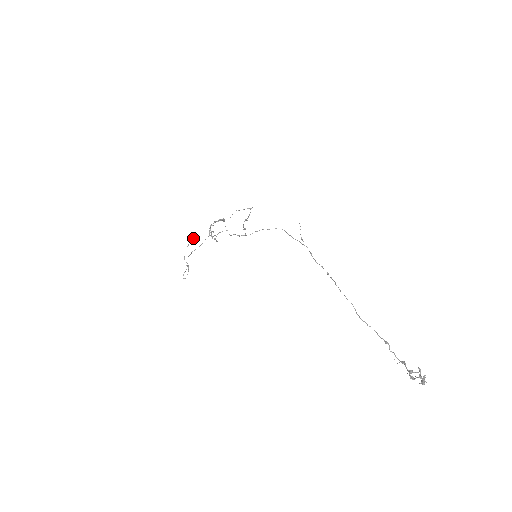
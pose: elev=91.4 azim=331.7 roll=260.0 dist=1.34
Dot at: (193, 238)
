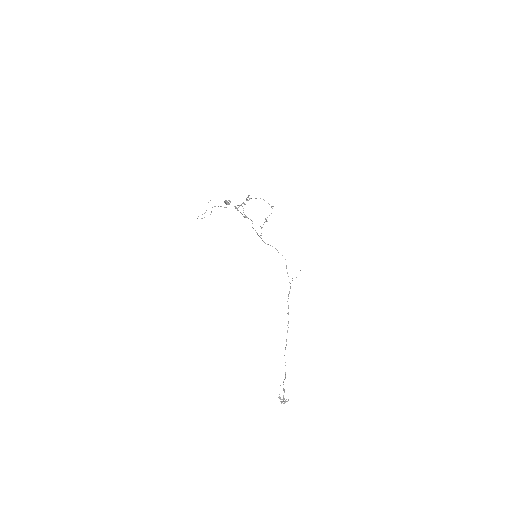
Dot at: (228, 203)
